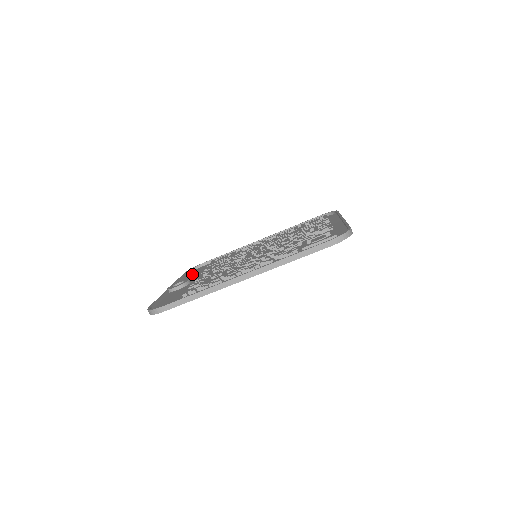
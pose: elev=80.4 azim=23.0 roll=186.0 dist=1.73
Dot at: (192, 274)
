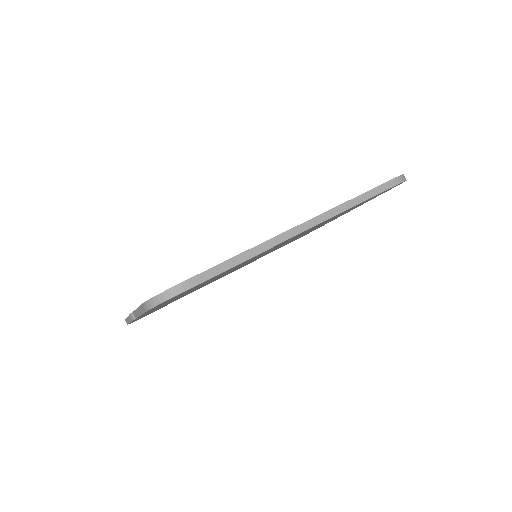
Dot at: occluded
